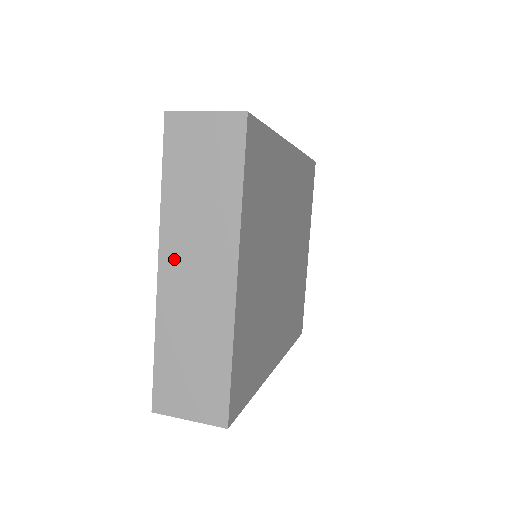
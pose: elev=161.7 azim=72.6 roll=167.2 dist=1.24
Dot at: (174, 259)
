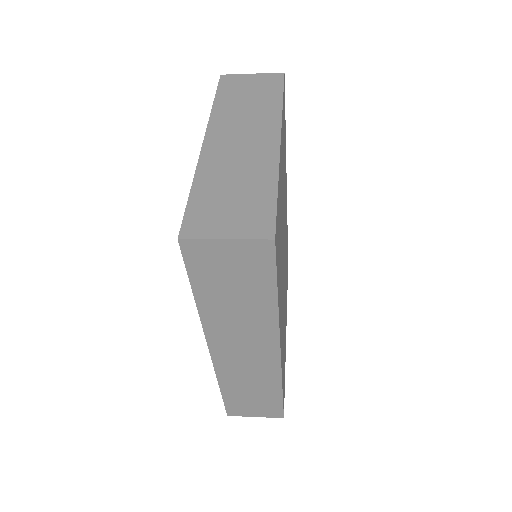
Dot at: (220, 134)
